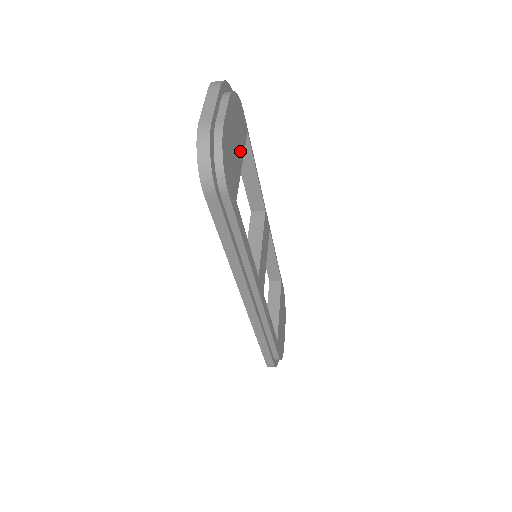
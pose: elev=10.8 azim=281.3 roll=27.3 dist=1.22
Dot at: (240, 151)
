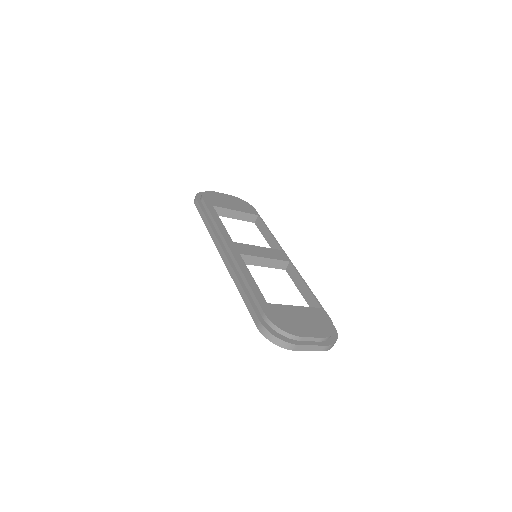
Dot at: (236, 208)
